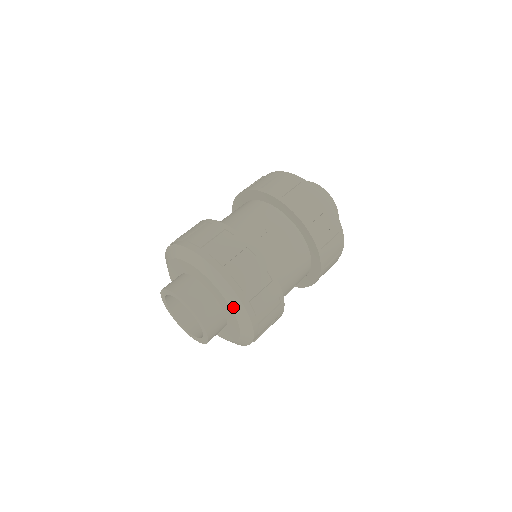
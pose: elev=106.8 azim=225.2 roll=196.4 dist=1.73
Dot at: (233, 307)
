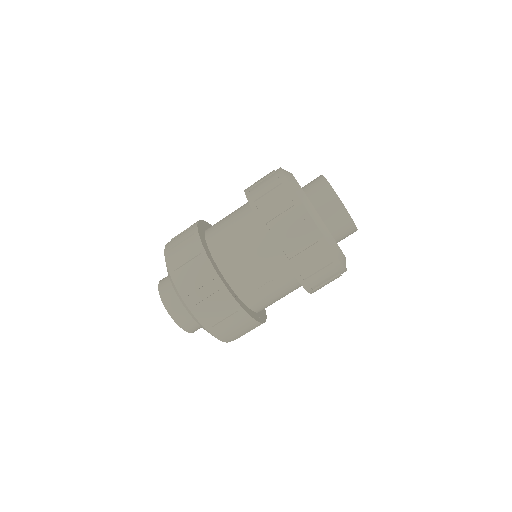
Dot at: (173, 287)
